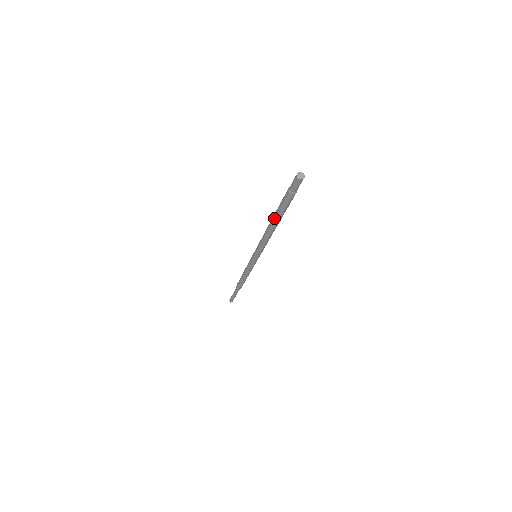
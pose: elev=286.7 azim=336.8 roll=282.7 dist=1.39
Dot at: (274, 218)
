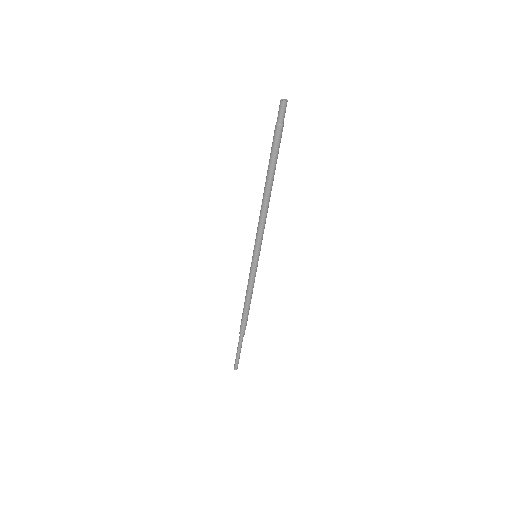
Dot at: (269, 175)
